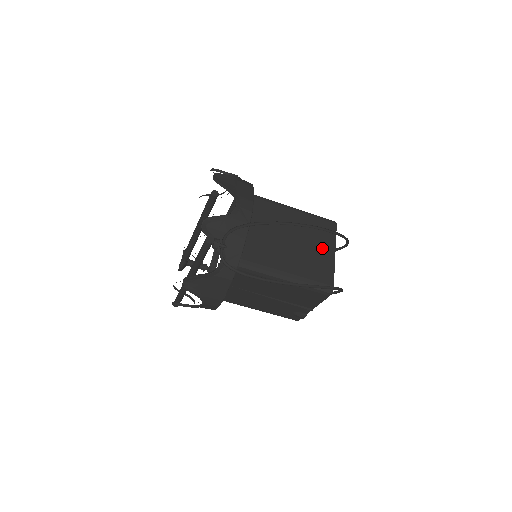
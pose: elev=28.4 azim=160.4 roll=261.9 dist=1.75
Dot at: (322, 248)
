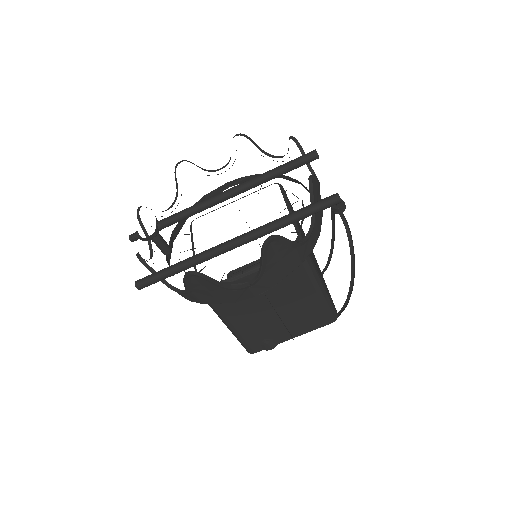
Dot at: (320, 271)
